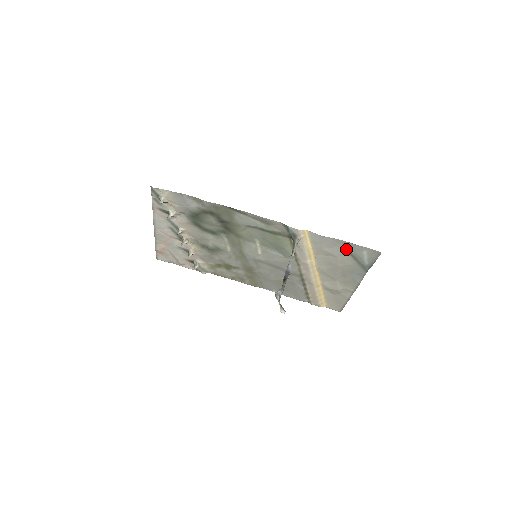
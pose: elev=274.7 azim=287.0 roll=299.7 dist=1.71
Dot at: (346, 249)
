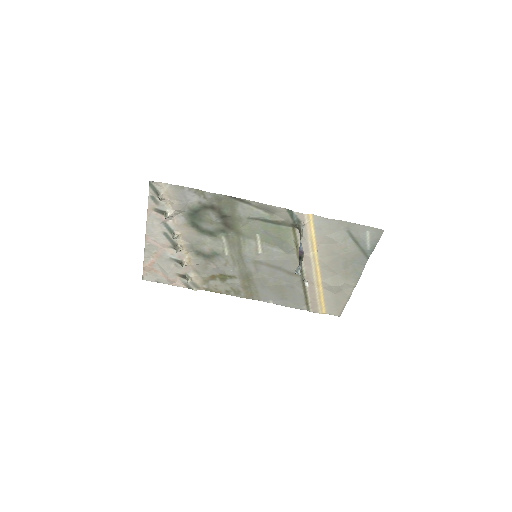
Dot at: (349, 233)
